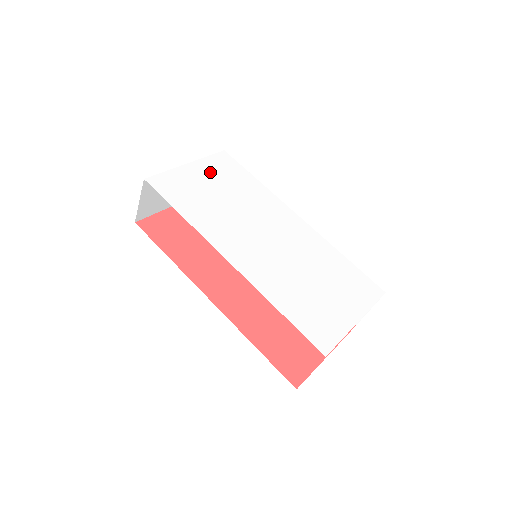
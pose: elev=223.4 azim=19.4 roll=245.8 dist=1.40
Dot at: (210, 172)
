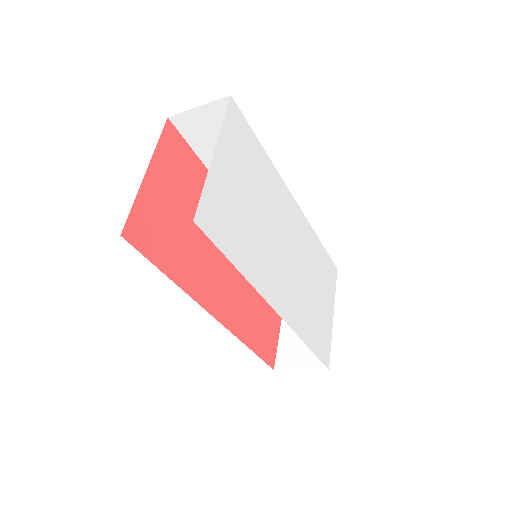
Dot at: (234, 159)
